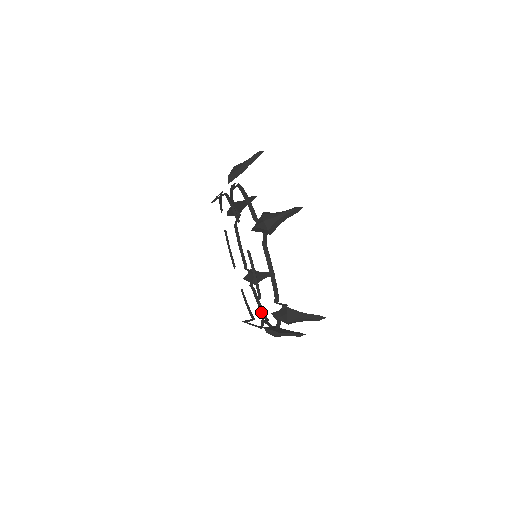
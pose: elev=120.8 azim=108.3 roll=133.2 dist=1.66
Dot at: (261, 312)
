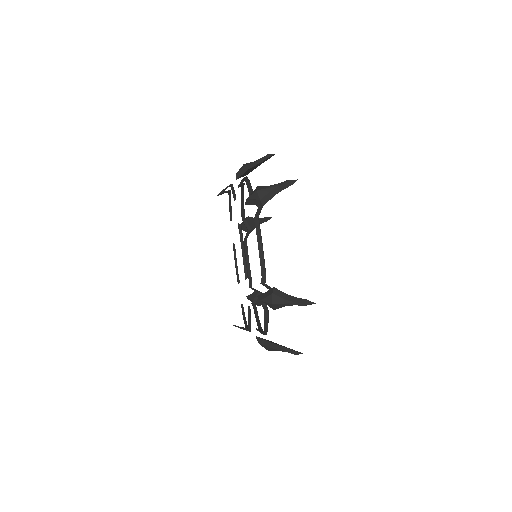
Dot at: (258, 326)
